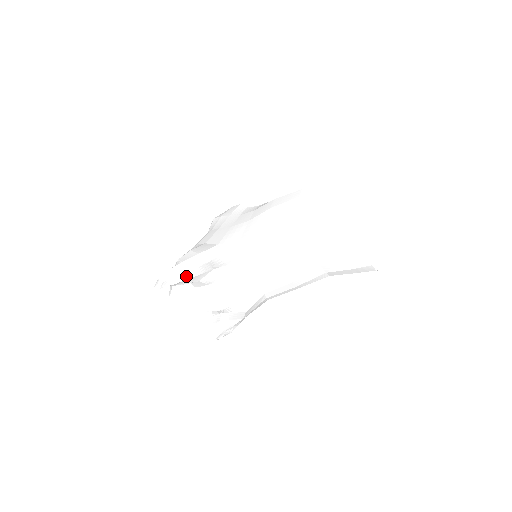
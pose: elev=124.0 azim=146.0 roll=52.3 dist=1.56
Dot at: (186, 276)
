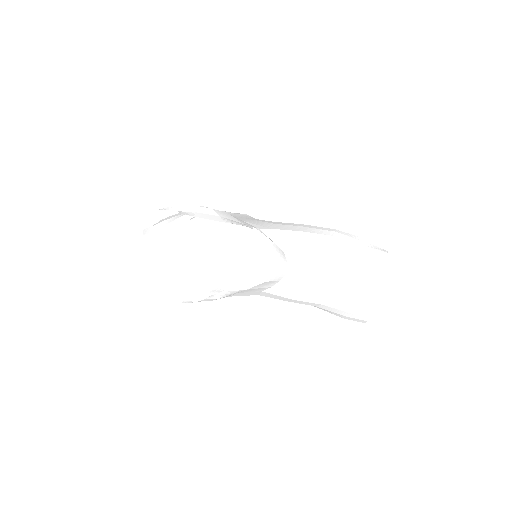
Dot at: (219, 219)
